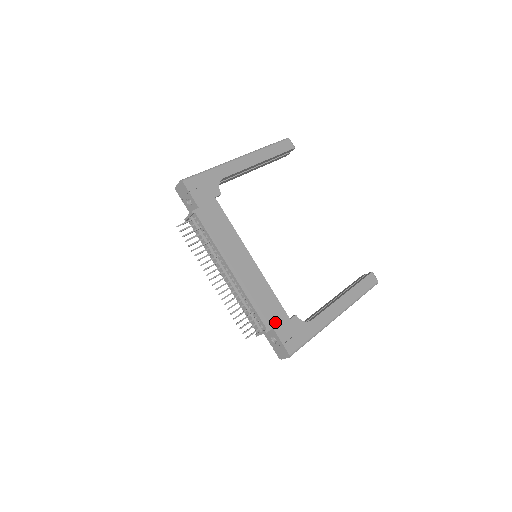
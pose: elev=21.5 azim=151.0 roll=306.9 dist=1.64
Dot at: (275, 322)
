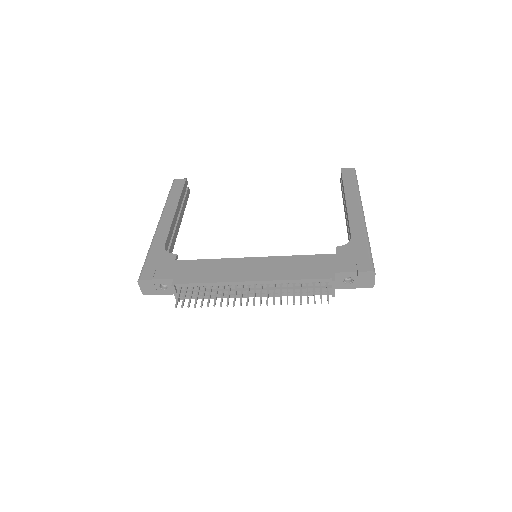
Dot at: (330, 268)
